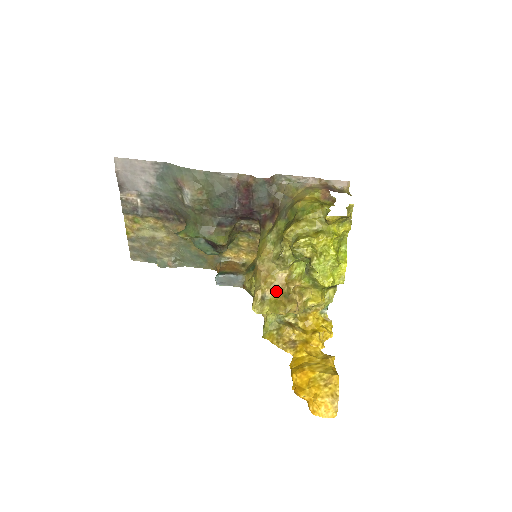
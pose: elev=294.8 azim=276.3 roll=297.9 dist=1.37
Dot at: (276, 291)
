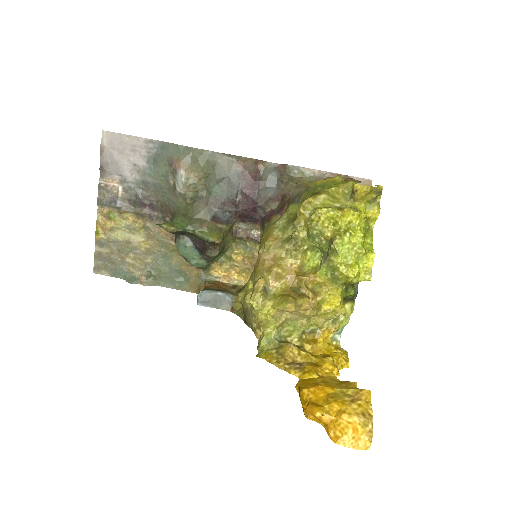
Dot at: (283, 284)
